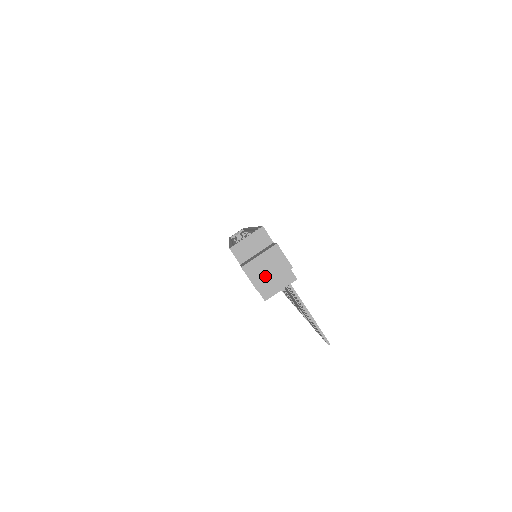
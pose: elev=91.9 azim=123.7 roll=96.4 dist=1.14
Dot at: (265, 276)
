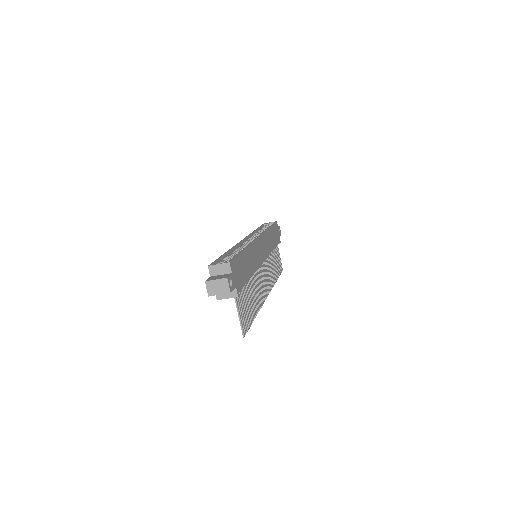
Dot at: (215, 291)
